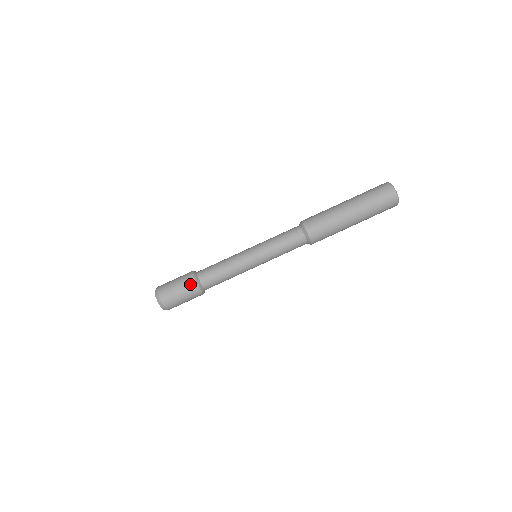
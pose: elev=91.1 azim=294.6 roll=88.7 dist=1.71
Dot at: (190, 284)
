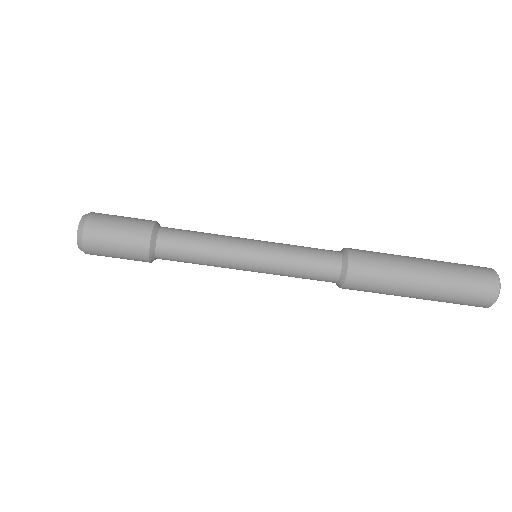
Dot at: occluded
